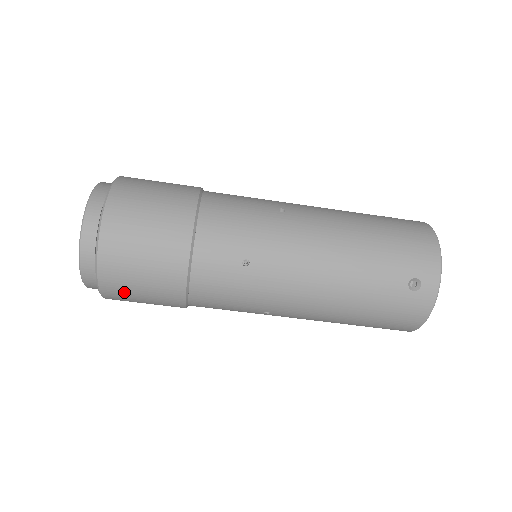
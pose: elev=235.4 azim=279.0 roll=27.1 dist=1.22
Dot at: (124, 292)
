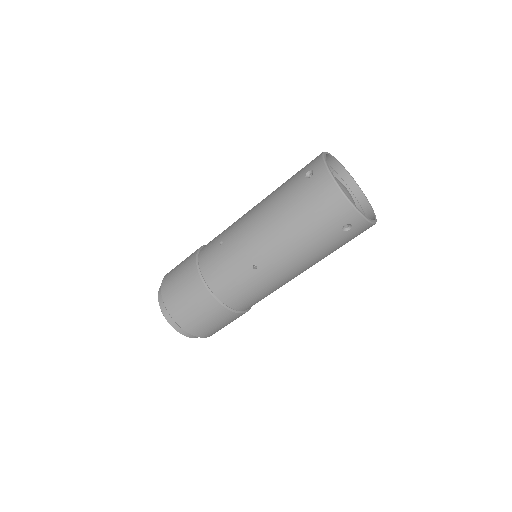
Dot at: (181, 308)
